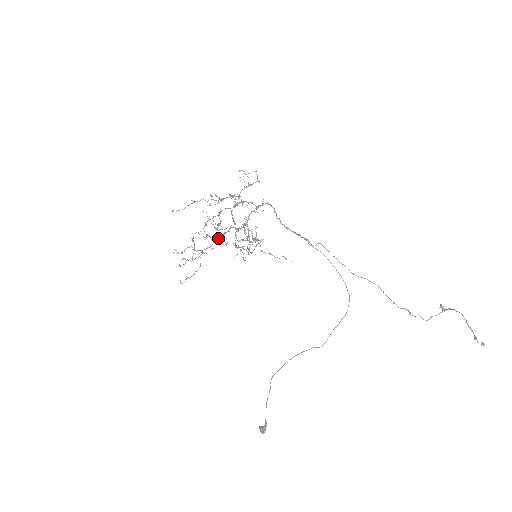
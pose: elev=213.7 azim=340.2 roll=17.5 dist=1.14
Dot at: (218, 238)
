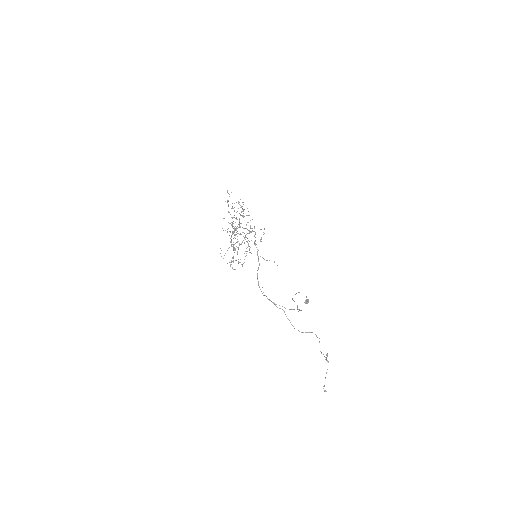
Dot at: (221, 256)
